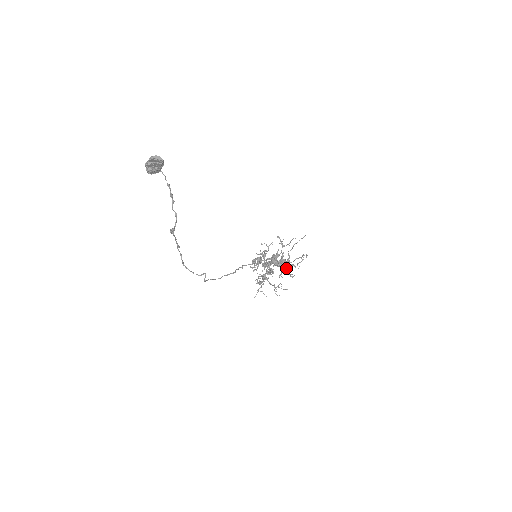
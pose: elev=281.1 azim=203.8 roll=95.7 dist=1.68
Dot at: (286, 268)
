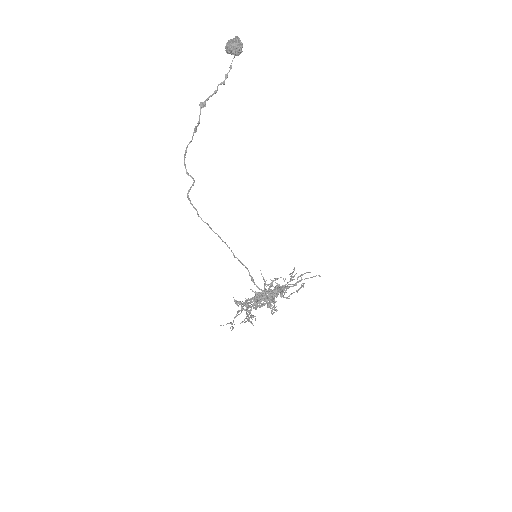
Dot at: (274, 298)
